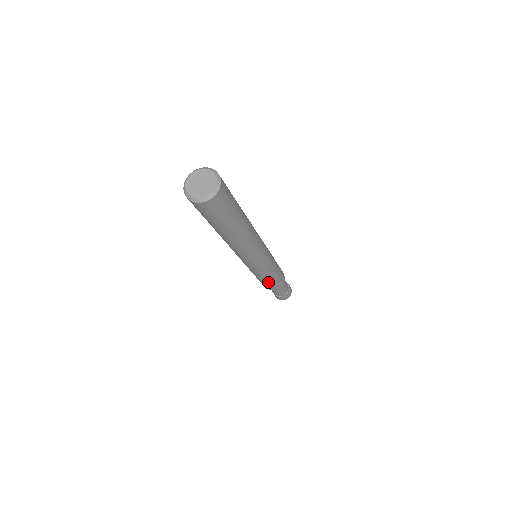
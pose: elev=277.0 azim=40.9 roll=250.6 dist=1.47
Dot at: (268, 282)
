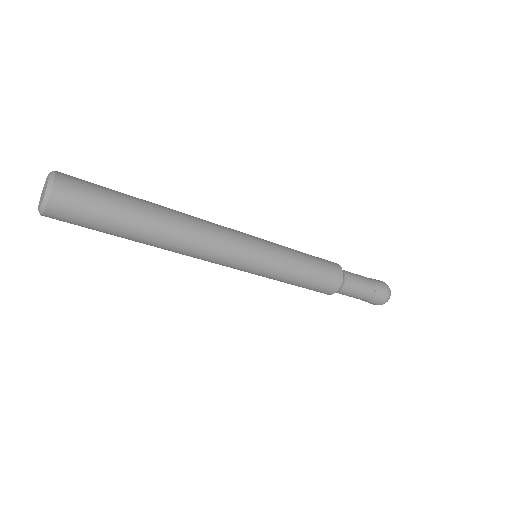
Dot at: (302, 287)
